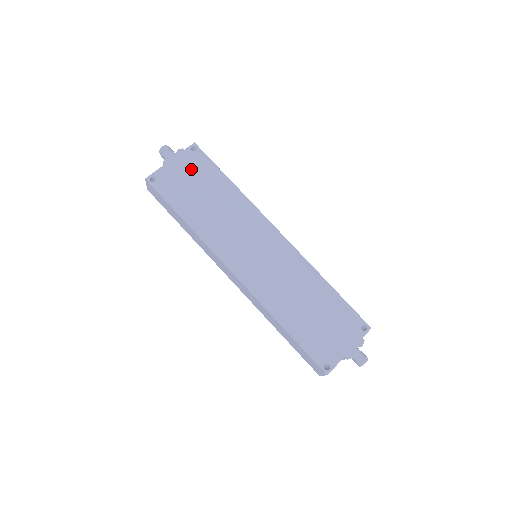
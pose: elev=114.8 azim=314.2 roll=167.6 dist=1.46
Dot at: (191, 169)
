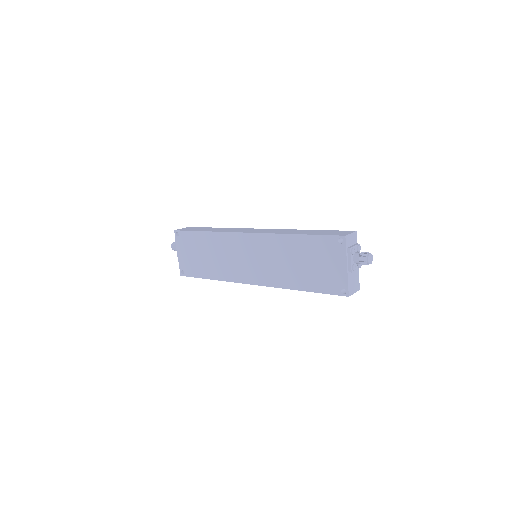
Dot at: (187, 247)
